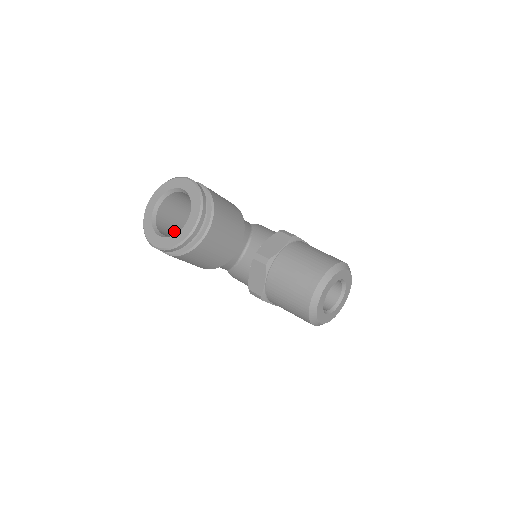
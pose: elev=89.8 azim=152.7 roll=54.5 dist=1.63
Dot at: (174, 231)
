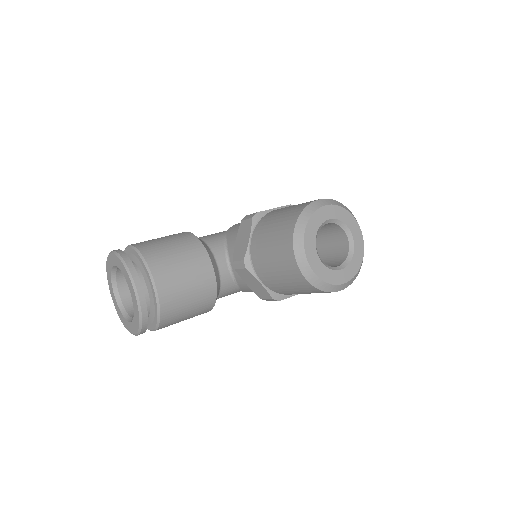
Dot at: occluded
